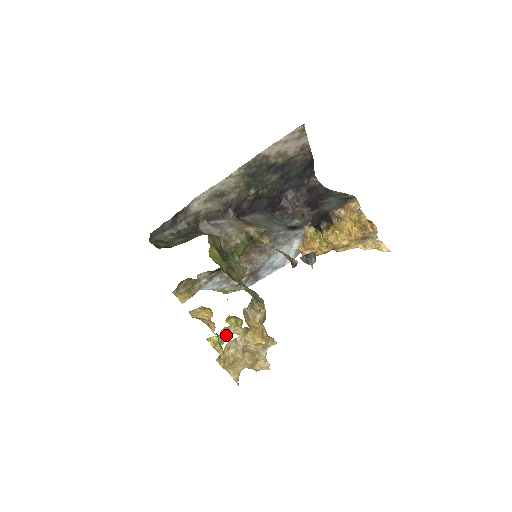
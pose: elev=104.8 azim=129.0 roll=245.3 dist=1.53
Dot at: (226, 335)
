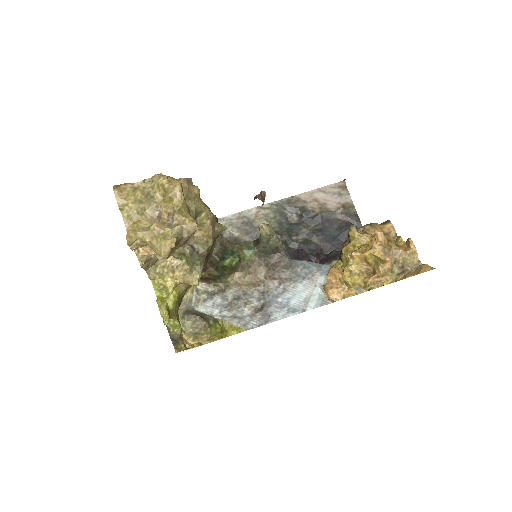
Dot at: (171, 275)
